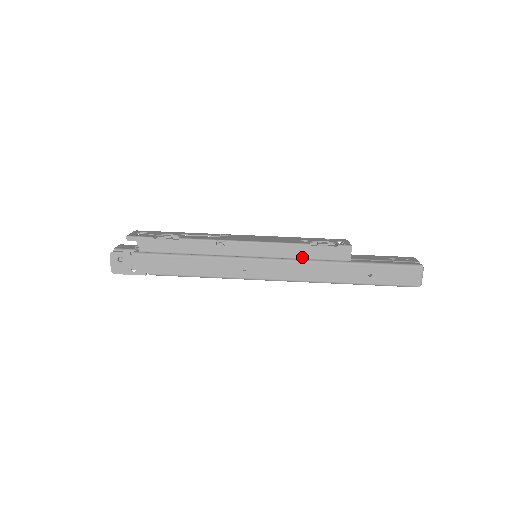
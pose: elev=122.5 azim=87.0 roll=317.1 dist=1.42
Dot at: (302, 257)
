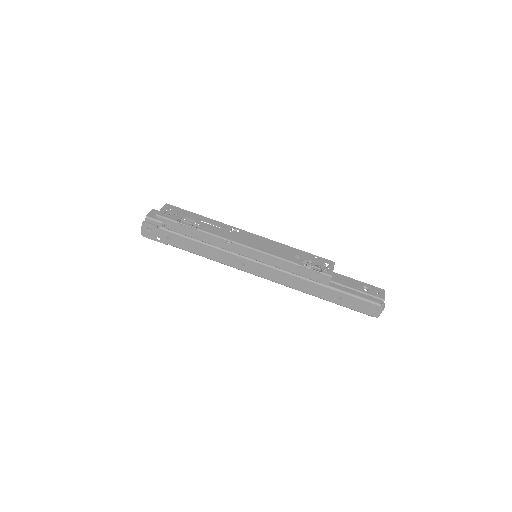
Dot at: (291, 271)
